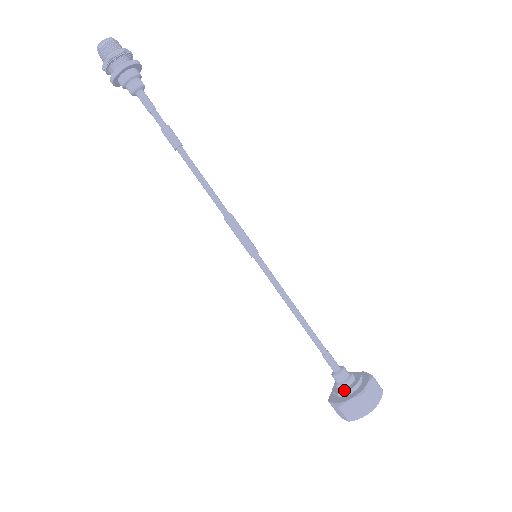
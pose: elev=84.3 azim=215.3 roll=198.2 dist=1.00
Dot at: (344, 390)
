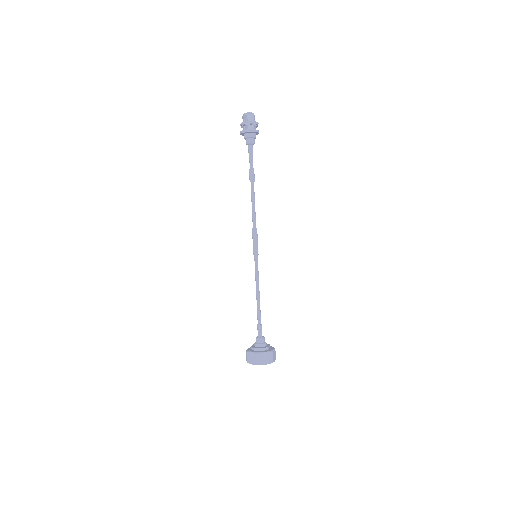
Dot at: (254, 347)
